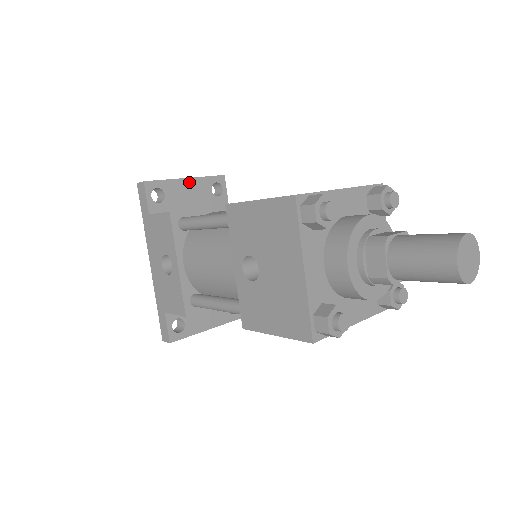
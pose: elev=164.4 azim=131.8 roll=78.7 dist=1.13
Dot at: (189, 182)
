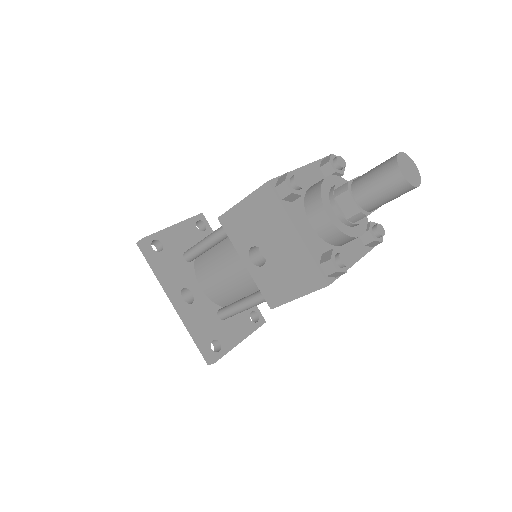
Dot at: (177, 227)
